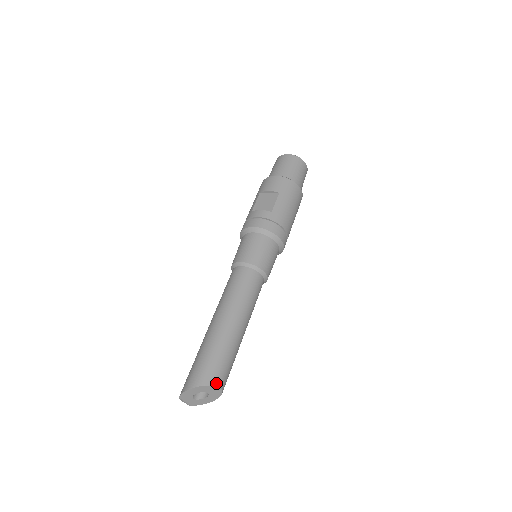
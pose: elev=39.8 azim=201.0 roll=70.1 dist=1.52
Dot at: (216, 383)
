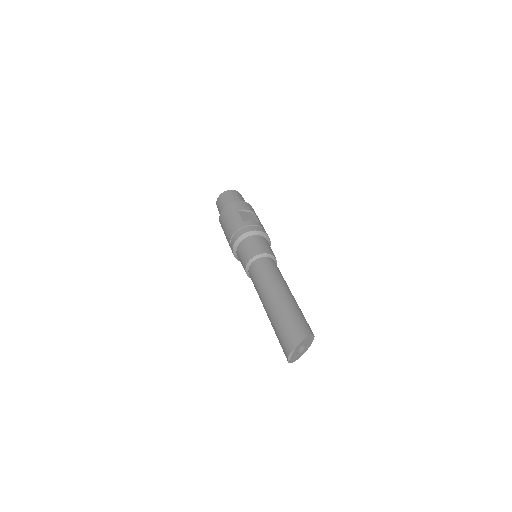
Dot at: occluded
